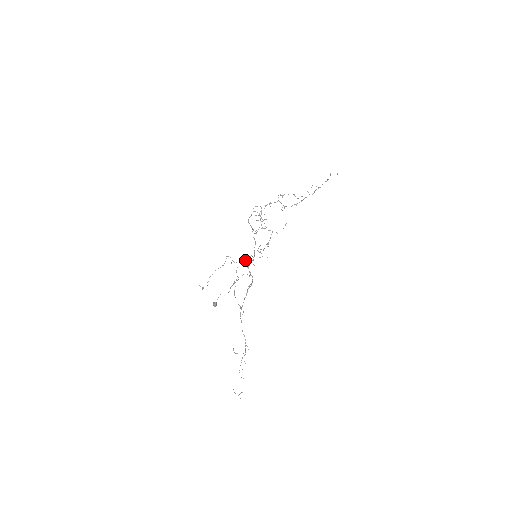
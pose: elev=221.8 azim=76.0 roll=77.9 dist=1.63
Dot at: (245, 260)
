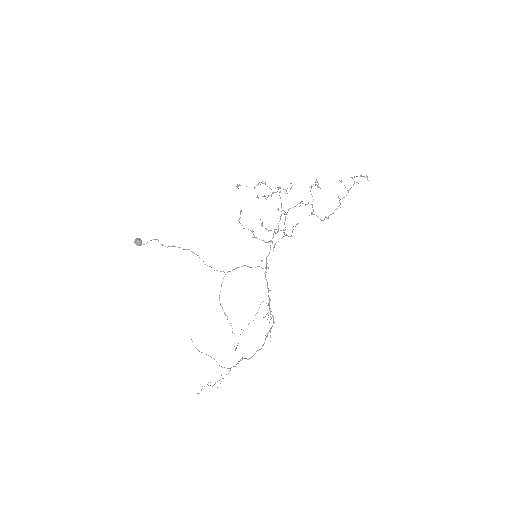
Dot at: (249, 267)
